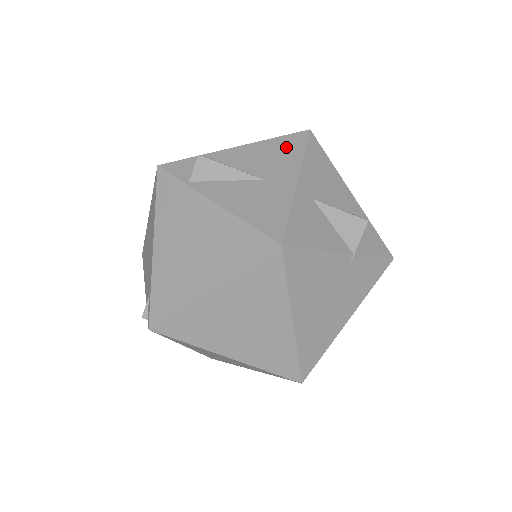
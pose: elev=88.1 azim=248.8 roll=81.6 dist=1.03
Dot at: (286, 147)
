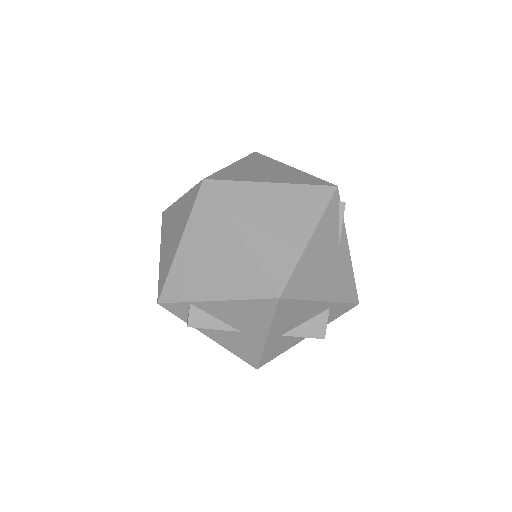
Dot at: (257, 311)
